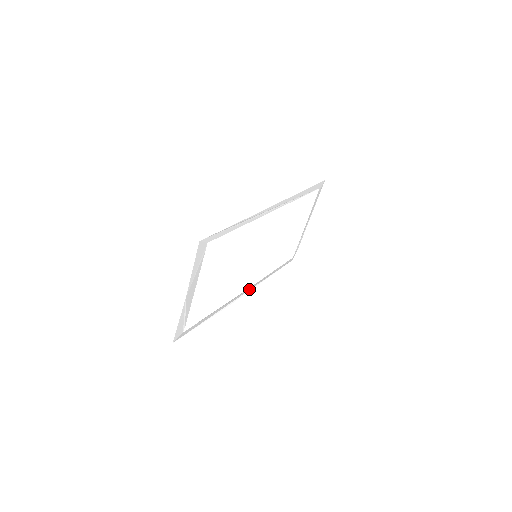
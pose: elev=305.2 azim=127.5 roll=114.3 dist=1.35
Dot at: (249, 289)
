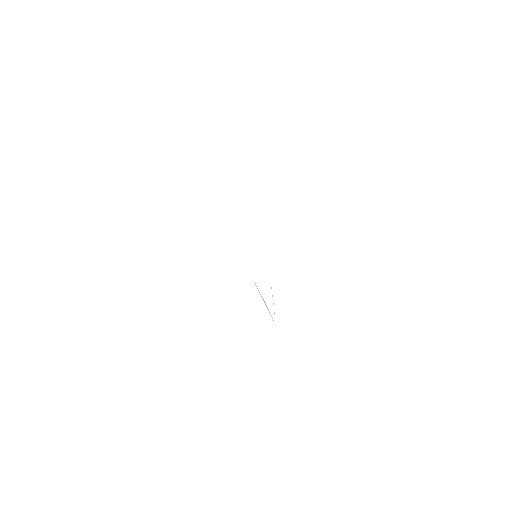
Dot at: occluded
